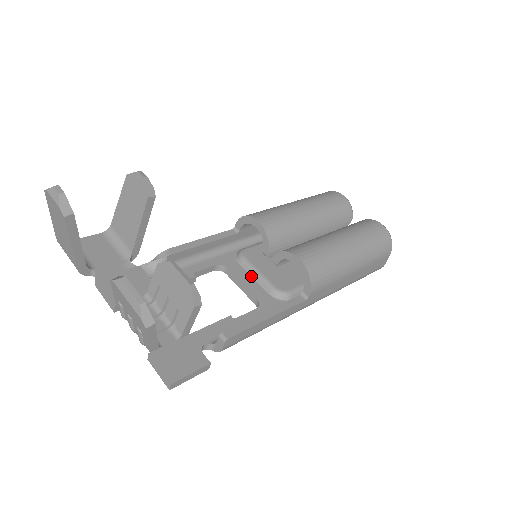
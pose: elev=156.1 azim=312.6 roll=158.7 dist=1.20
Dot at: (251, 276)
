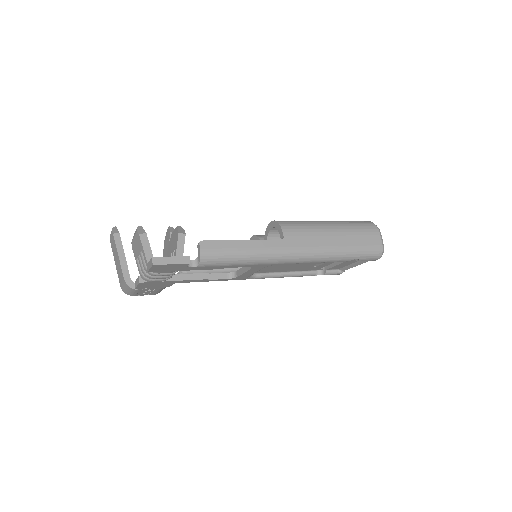
Dot at: occluded
